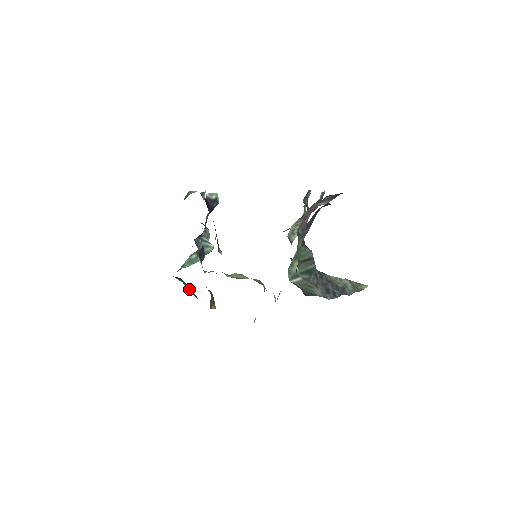
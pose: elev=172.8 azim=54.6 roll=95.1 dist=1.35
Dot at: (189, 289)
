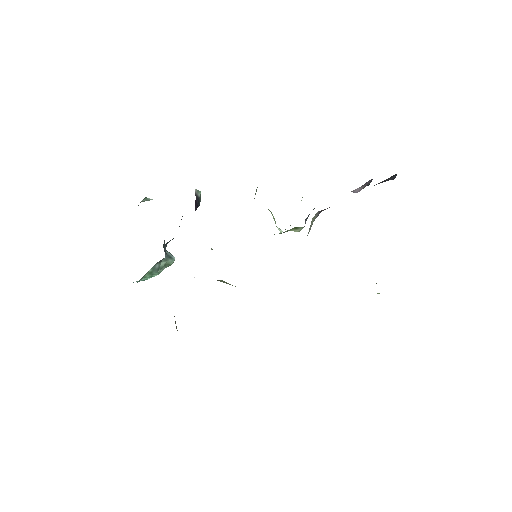
Dot at: occluded
